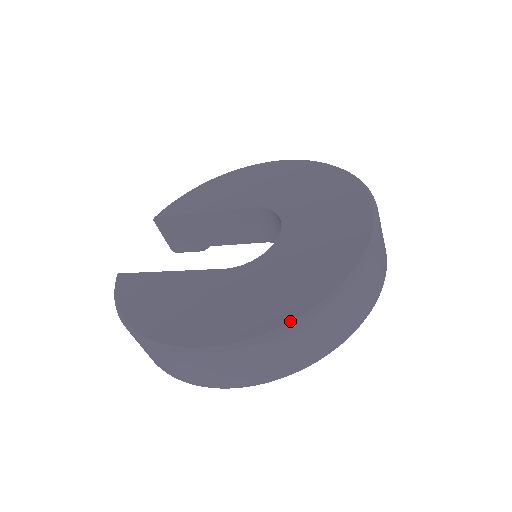
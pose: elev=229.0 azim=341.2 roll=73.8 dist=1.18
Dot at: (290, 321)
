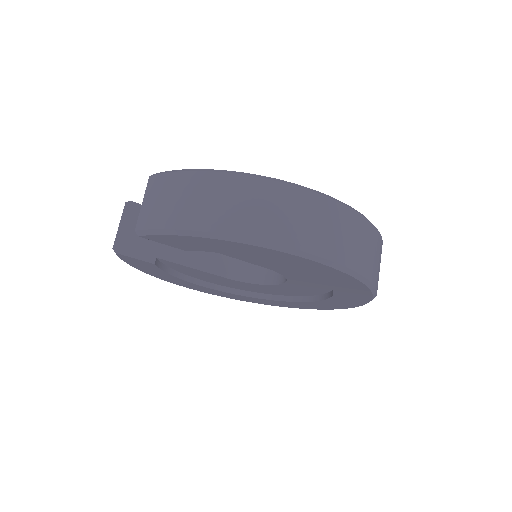
Dot at: occluded
